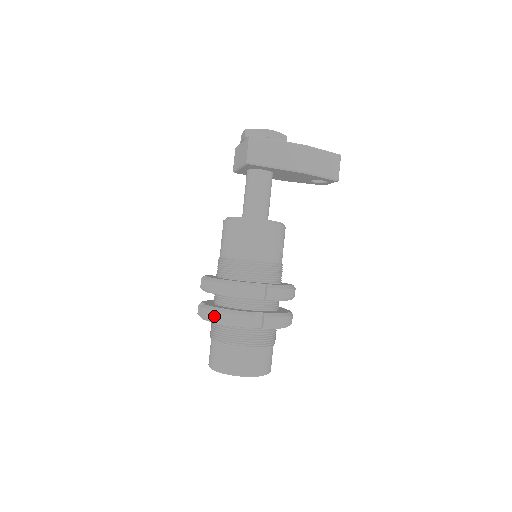
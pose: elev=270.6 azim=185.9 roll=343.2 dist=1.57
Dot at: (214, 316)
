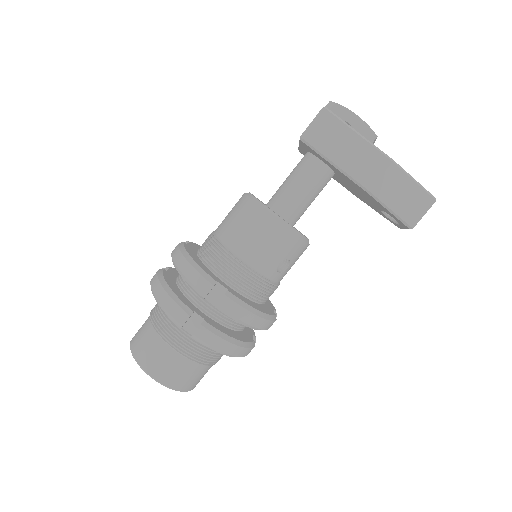
Dot at: (155, 287)
